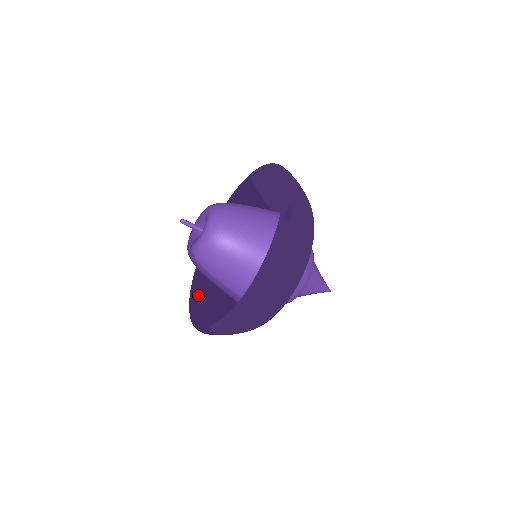
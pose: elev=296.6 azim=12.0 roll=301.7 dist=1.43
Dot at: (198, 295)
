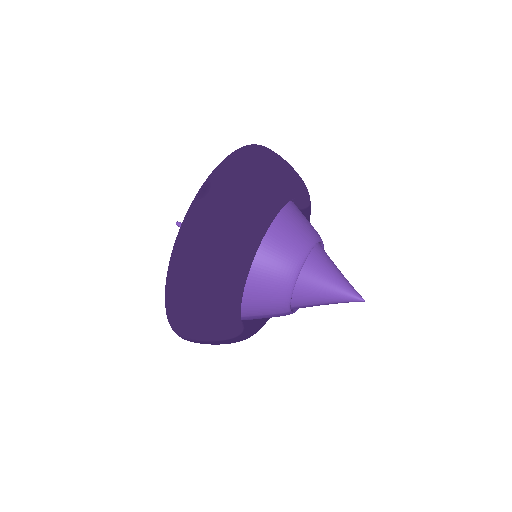
Dot at: occluded
